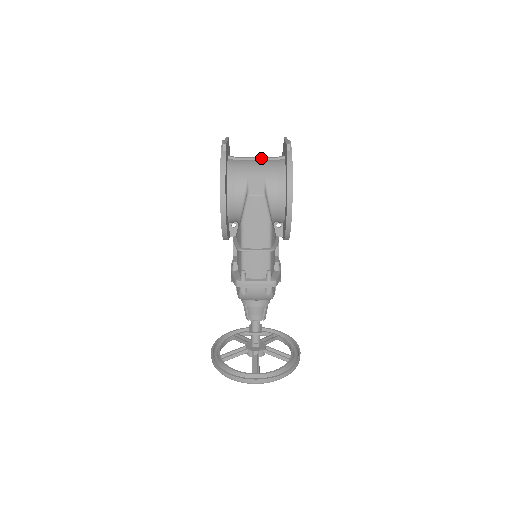
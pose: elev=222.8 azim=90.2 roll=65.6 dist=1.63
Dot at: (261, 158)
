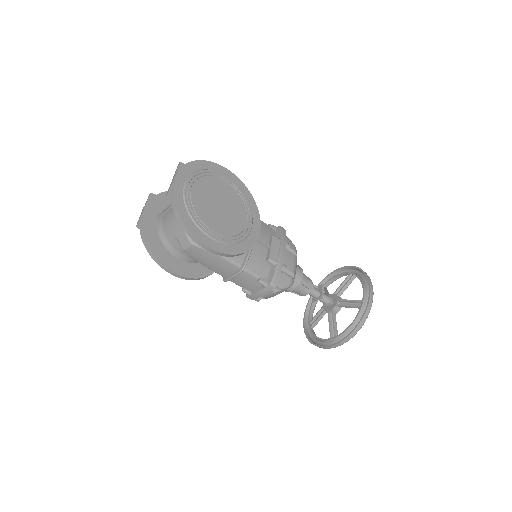
Dot at: occluded
